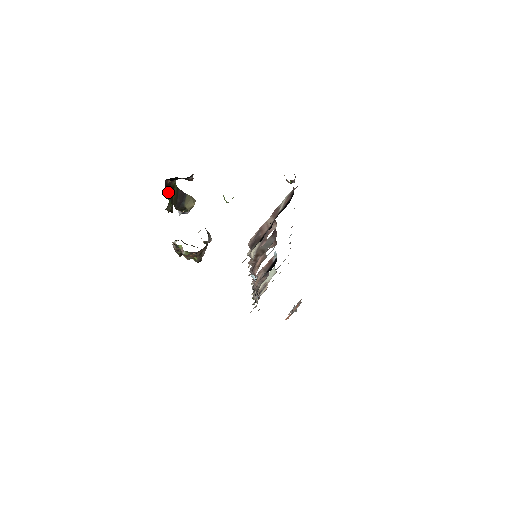
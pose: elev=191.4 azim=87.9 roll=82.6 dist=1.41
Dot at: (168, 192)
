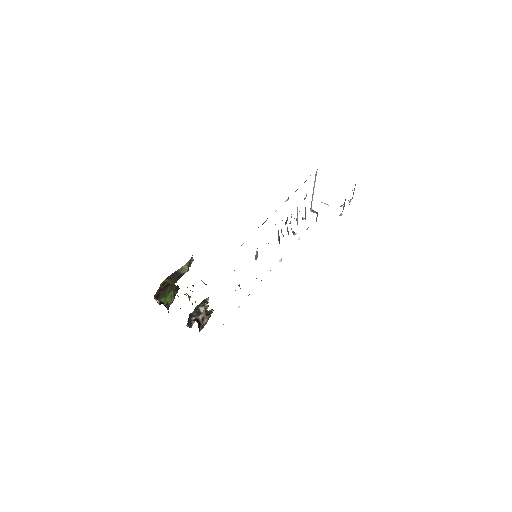
Dot at: (163, 293)
